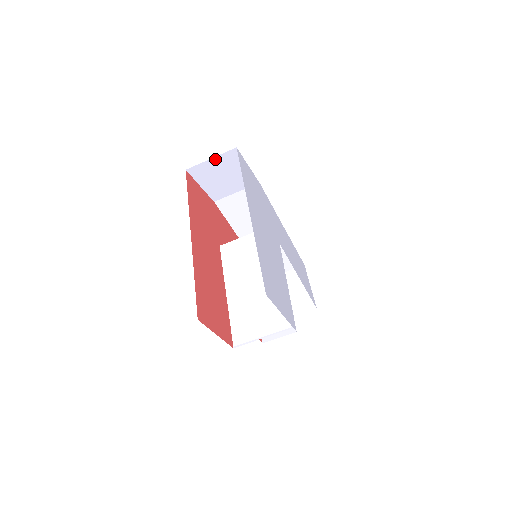
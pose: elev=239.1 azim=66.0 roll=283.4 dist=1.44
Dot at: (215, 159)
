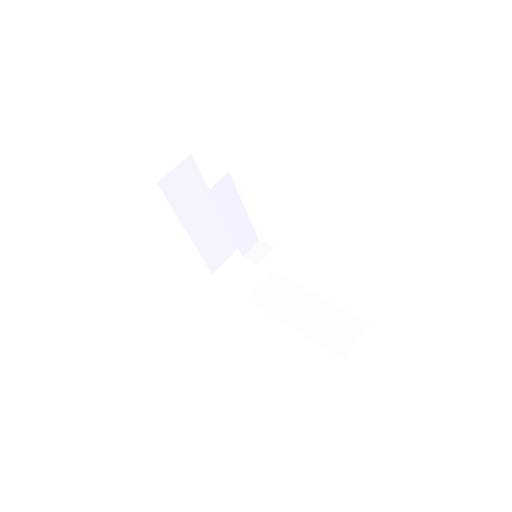
Dot at: (229, 261)
